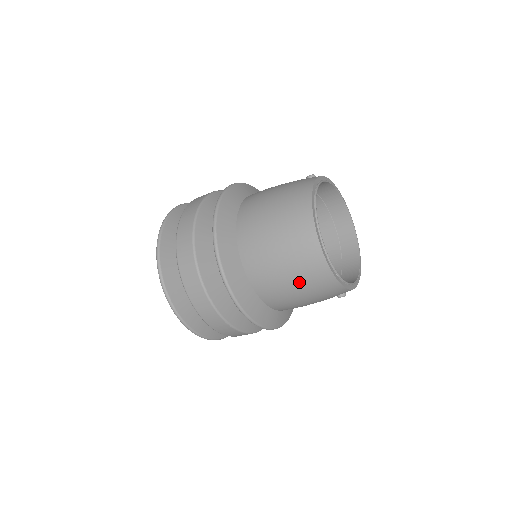
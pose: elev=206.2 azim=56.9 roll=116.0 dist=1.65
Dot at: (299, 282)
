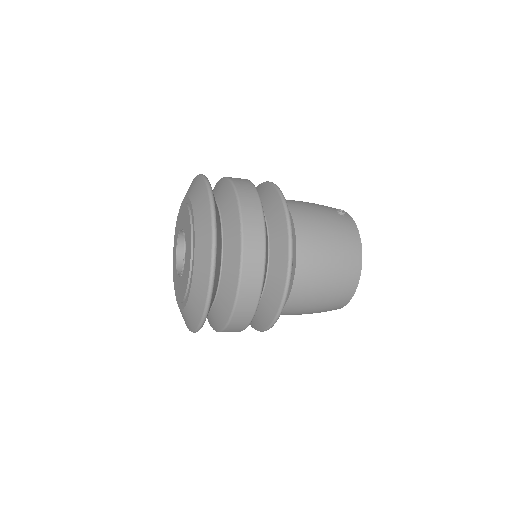
Dot at: (316, 312)
